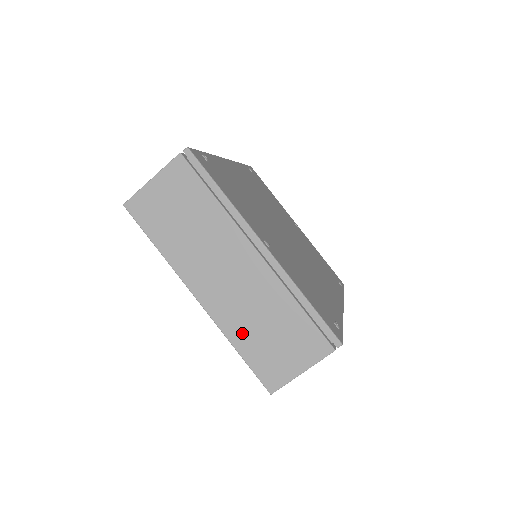
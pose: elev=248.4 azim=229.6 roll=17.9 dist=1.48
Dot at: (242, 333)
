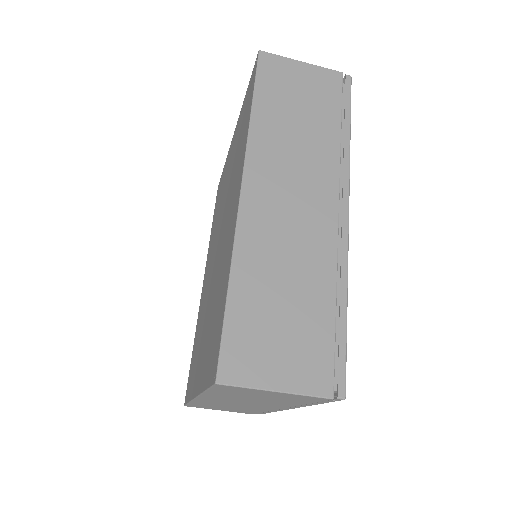
Dot at: (206, 404)
